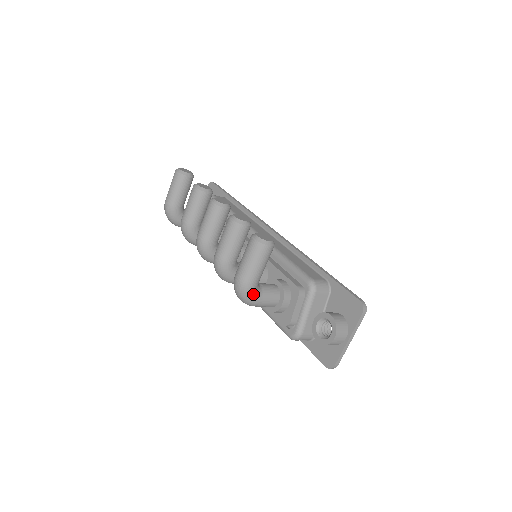
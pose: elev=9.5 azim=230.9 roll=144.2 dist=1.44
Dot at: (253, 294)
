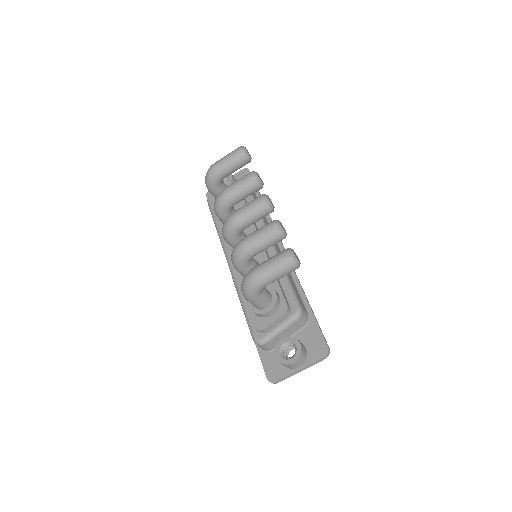
Dot at: (257, 292)
